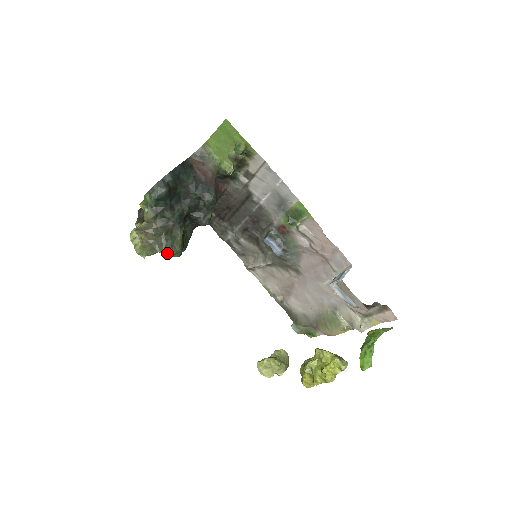
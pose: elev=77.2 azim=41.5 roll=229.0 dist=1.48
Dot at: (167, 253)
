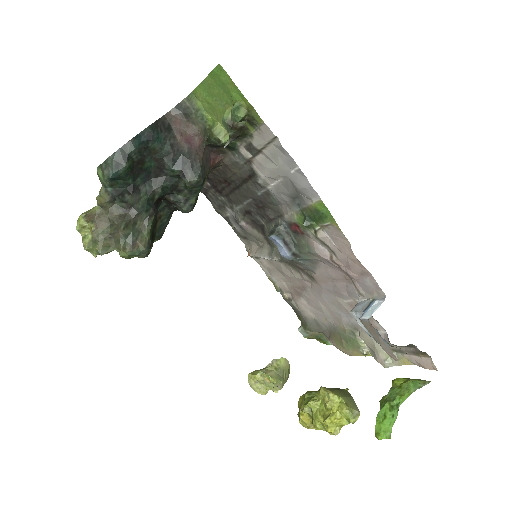
Dot at: (126, 254)
